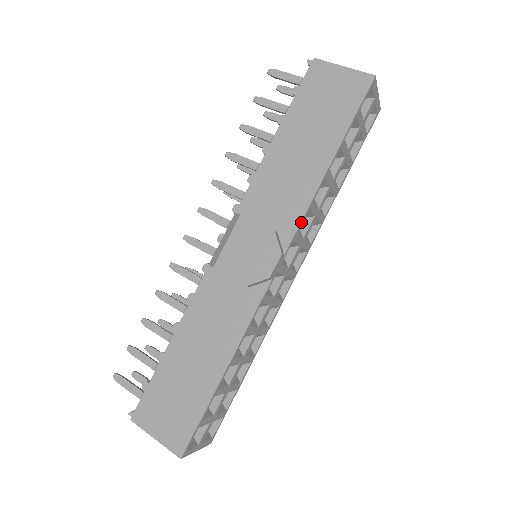
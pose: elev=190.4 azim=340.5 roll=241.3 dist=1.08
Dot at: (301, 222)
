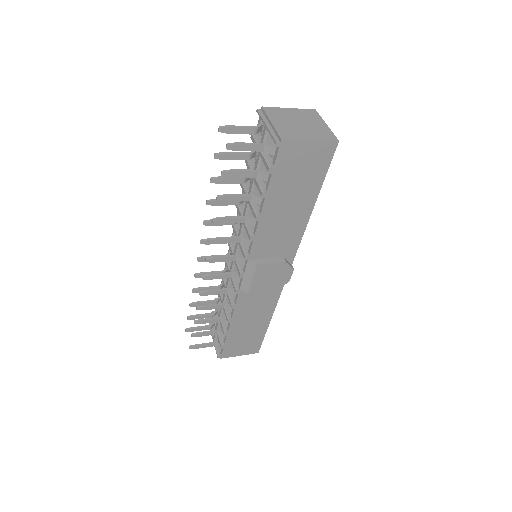
Dot at: (298, 246)
